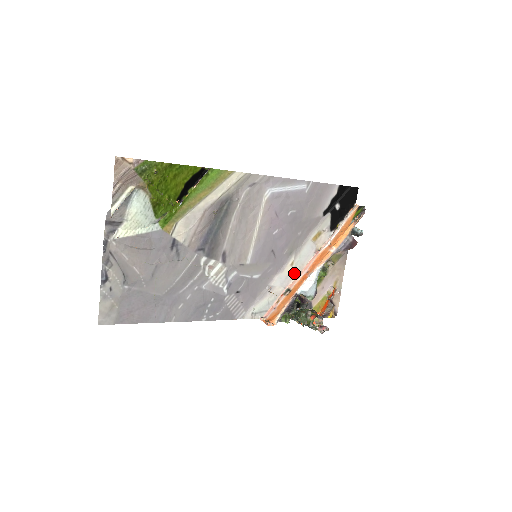
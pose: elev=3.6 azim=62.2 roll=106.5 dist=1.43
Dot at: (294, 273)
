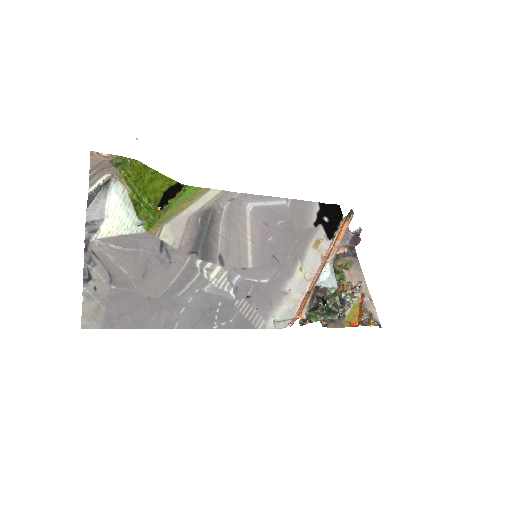
Dot at: (307, 279)
